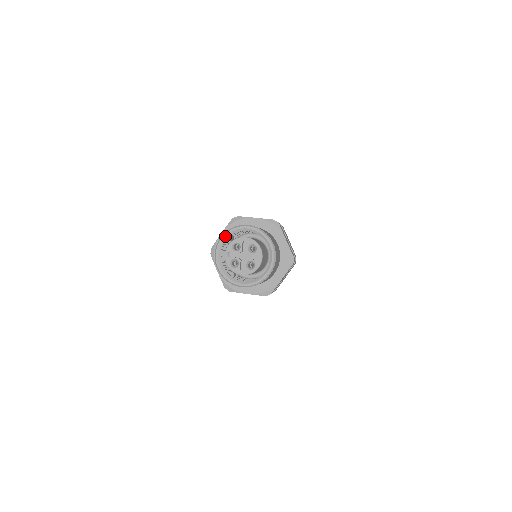
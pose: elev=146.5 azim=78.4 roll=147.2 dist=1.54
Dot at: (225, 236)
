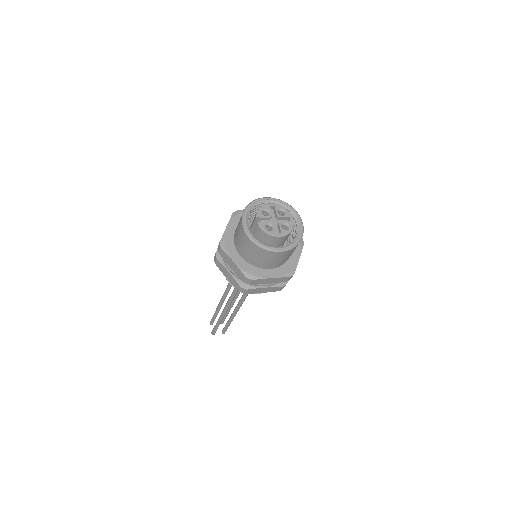
Dot at: (248, 208)
